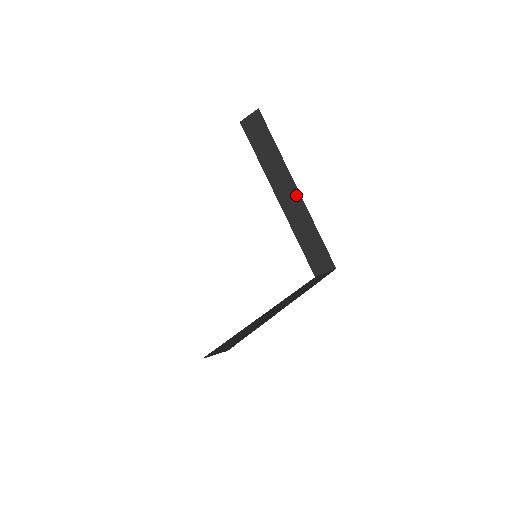
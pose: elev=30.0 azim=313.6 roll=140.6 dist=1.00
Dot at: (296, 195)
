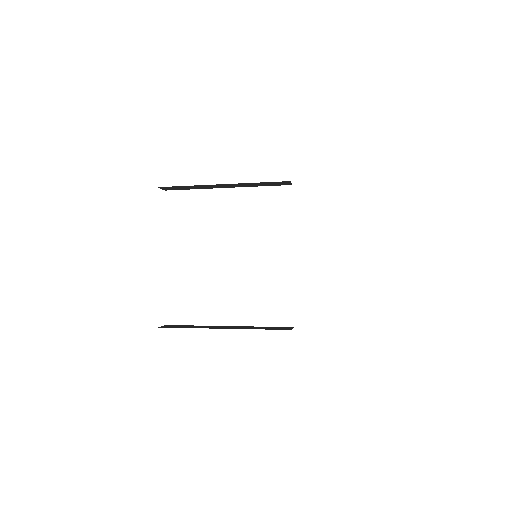
Dot at: (226, 185)
